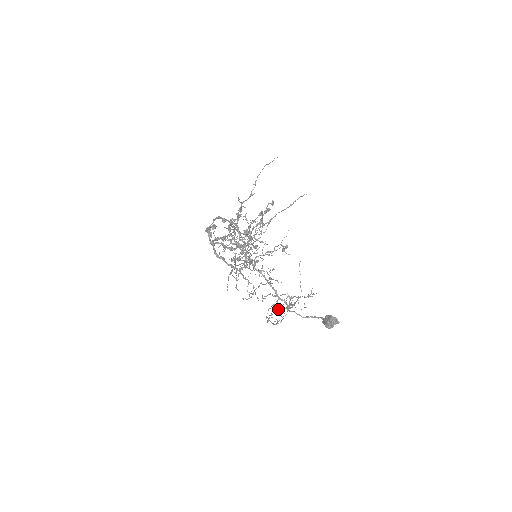
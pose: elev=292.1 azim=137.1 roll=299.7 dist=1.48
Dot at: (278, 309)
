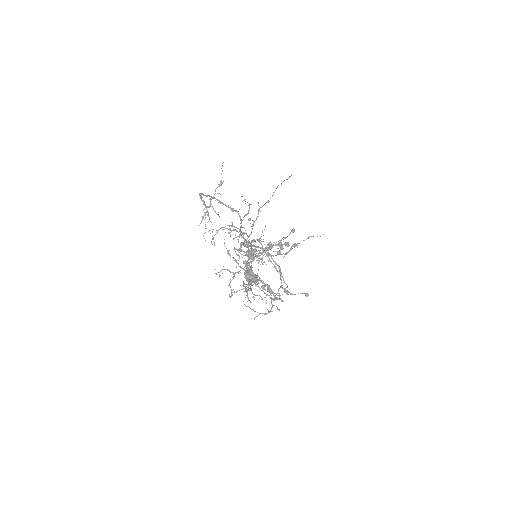
Dot at: occluded
